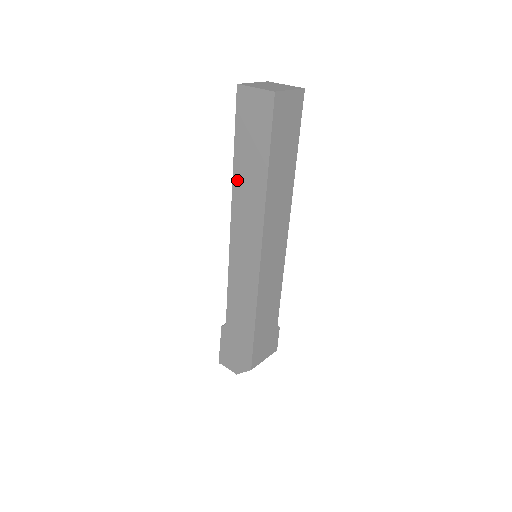
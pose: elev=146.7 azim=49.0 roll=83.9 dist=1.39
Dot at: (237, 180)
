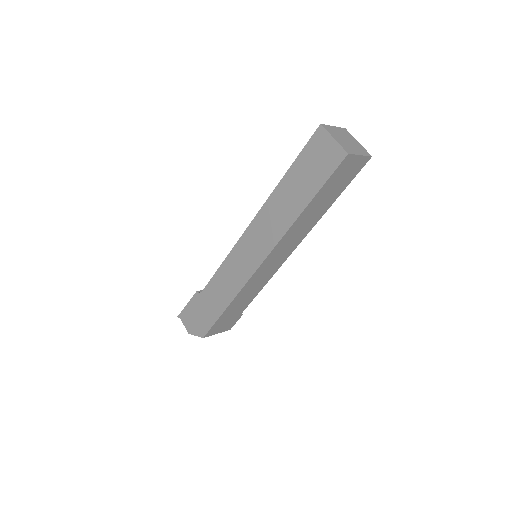
Dot at: (276, 195)
